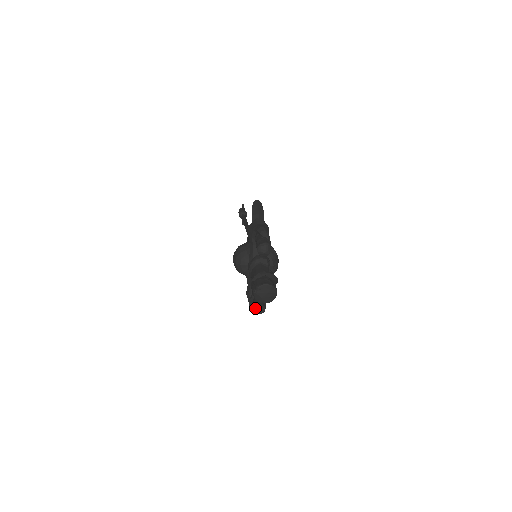
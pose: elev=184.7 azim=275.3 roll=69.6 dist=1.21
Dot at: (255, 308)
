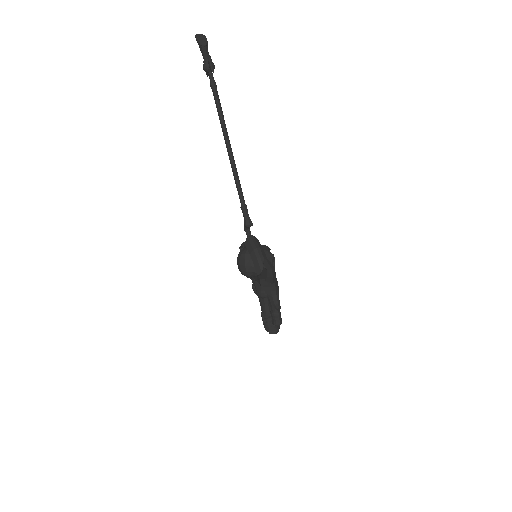
Dot at: occluded
